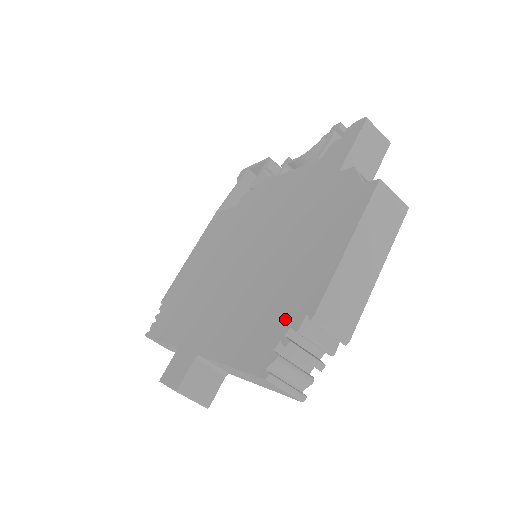
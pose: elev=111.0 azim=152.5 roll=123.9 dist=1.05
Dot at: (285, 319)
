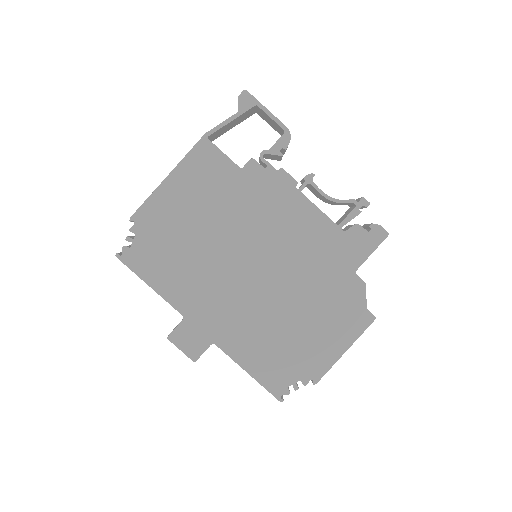
Dot at: (297, 372)
